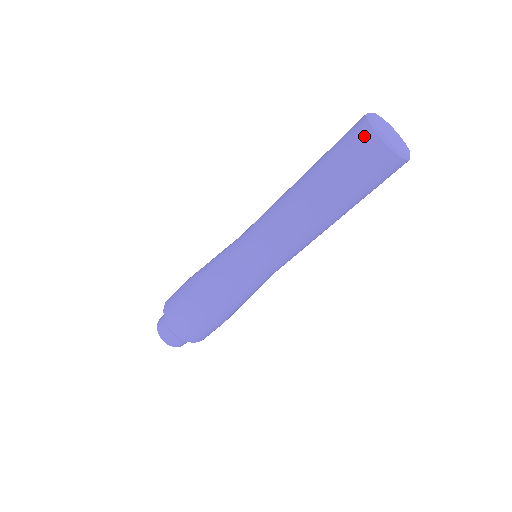
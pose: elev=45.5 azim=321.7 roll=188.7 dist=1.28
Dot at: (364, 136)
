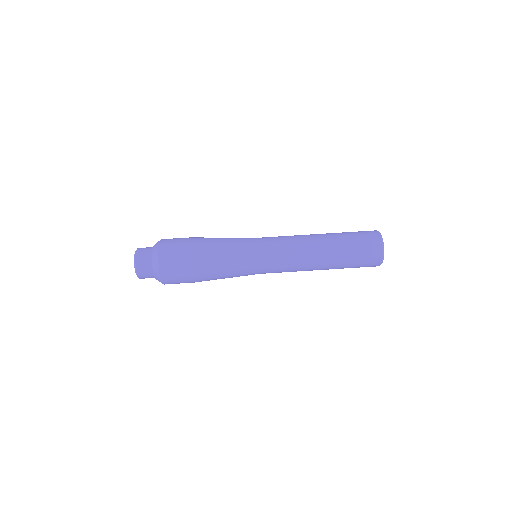
Dot at: occluded
